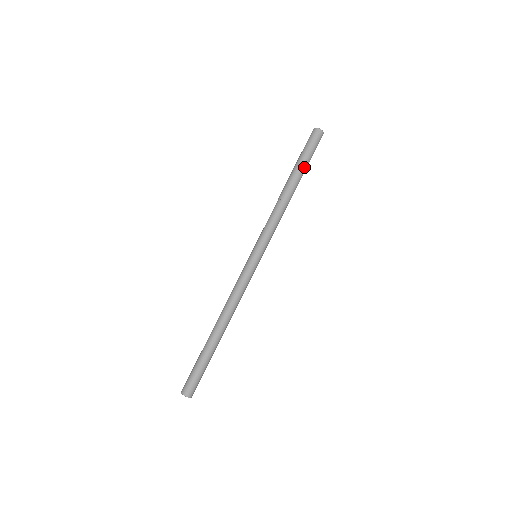
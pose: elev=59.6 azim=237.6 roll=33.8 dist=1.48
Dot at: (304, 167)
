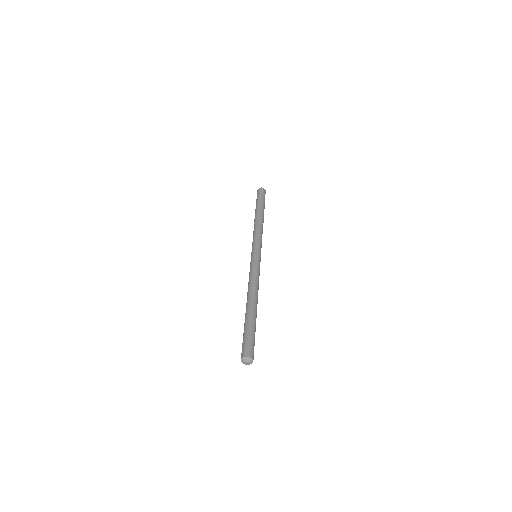
Dot at: (264, 207)
